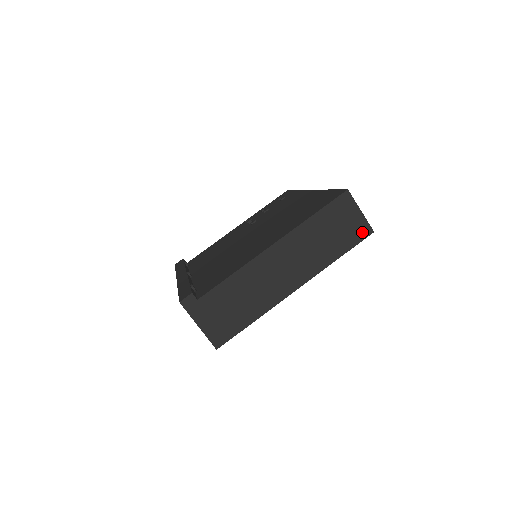
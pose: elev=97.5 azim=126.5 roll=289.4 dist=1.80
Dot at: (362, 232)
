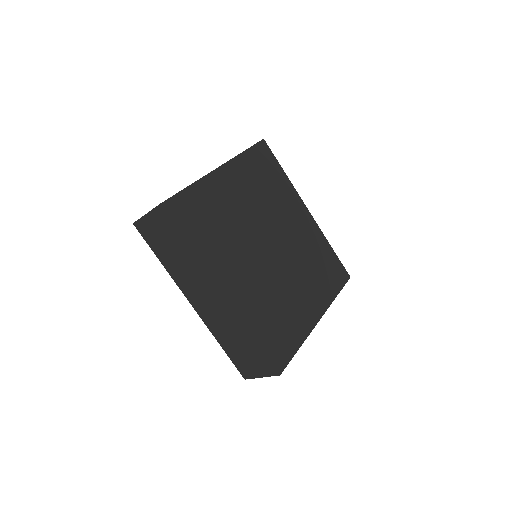
Dot at: occluded
